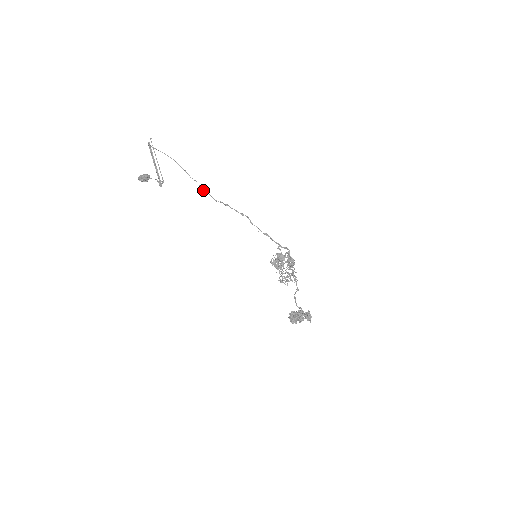
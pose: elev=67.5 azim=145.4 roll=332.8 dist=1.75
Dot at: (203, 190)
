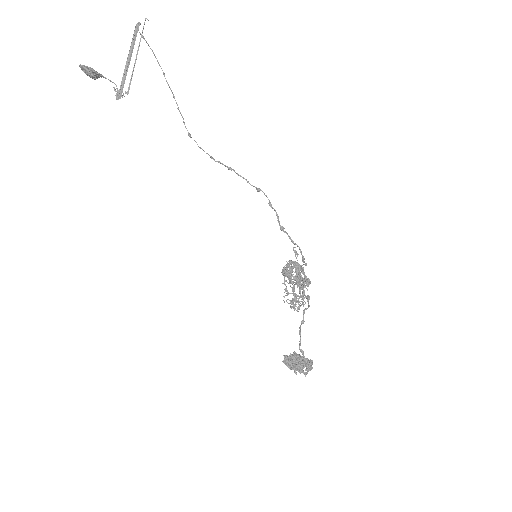
Dot at: (190, 136)
